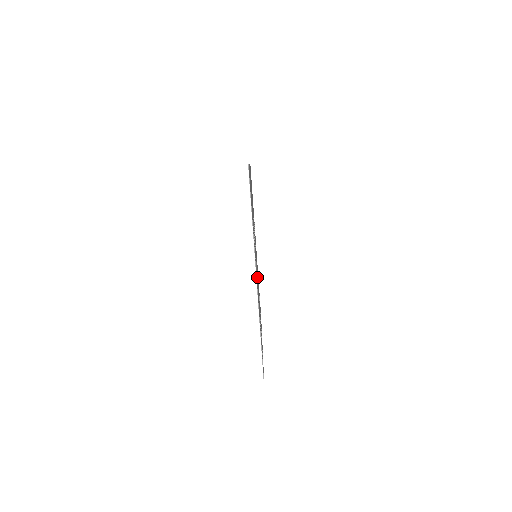
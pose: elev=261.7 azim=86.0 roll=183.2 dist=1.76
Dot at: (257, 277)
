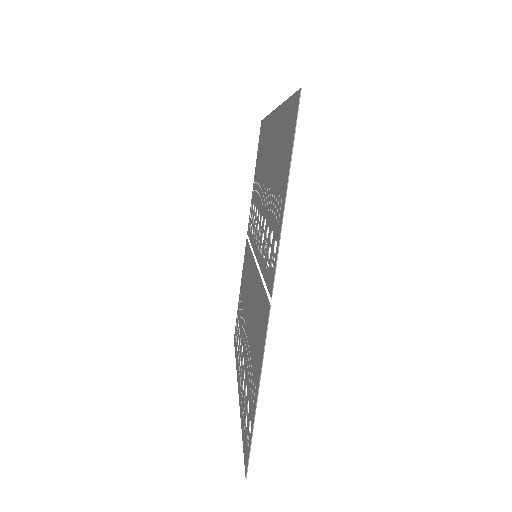
Dot at: (255, 290)
